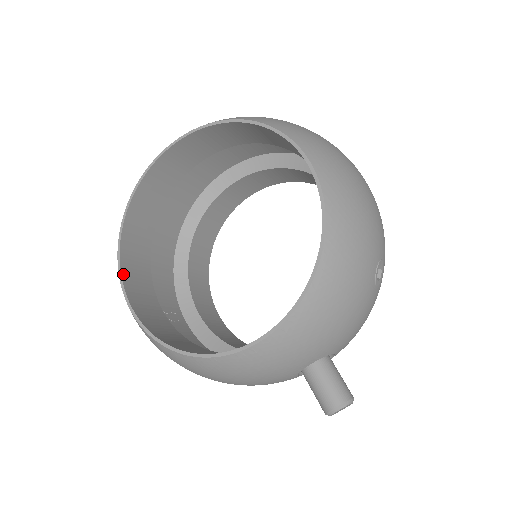
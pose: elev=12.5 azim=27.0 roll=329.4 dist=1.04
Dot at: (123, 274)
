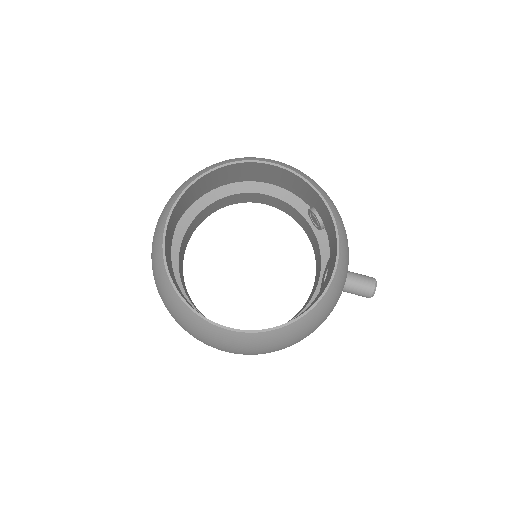
Dot at: occluded
